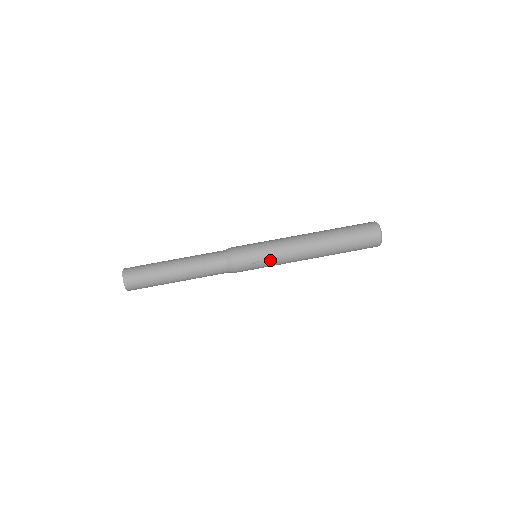
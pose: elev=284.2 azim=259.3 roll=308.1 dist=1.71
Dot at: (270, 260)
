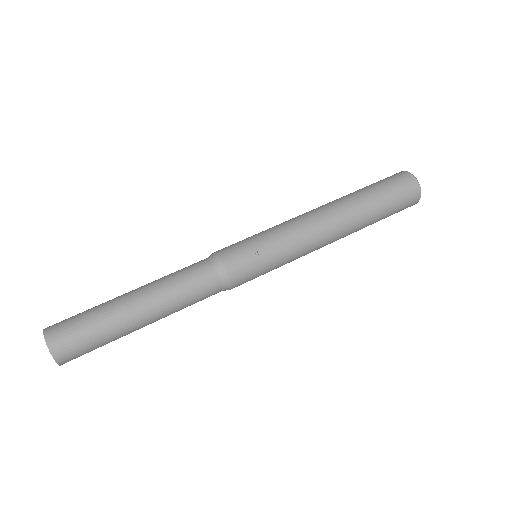
Dot at: (277, 243)
